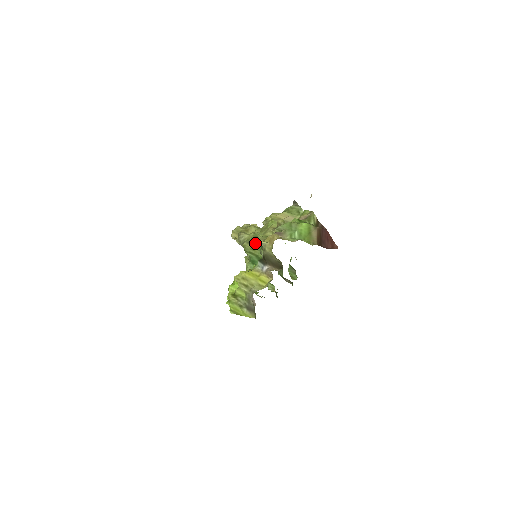
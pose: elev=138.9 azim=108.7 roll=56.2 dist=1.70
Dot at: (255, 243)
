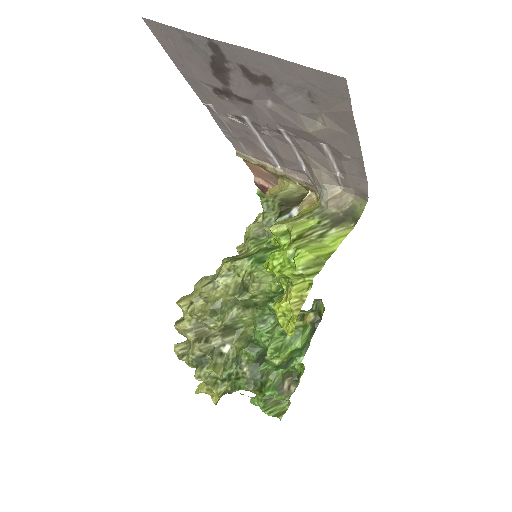
Dot at: (238, 255)
